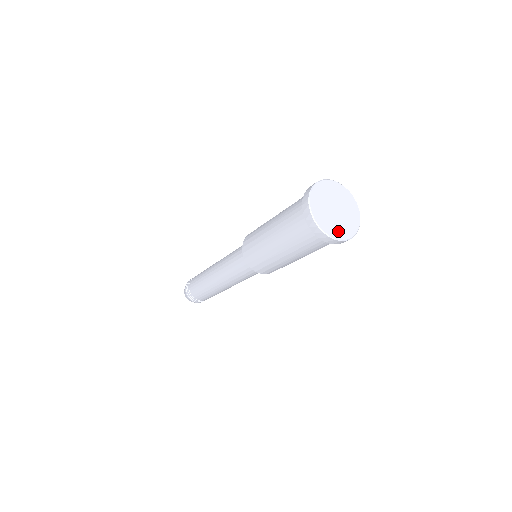
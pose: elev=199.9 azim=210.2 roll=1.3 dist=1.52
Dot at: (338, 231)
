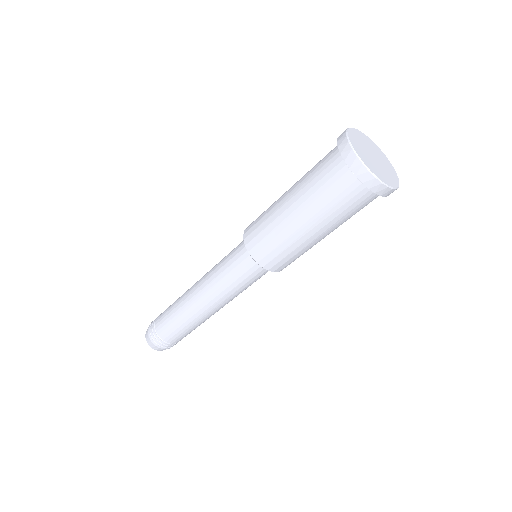
Dot at: (365, 159)
